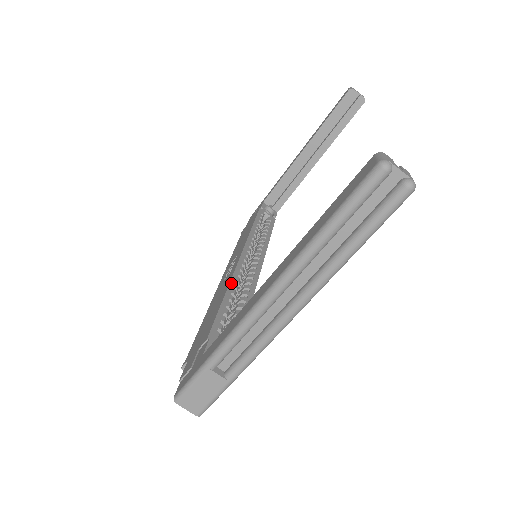
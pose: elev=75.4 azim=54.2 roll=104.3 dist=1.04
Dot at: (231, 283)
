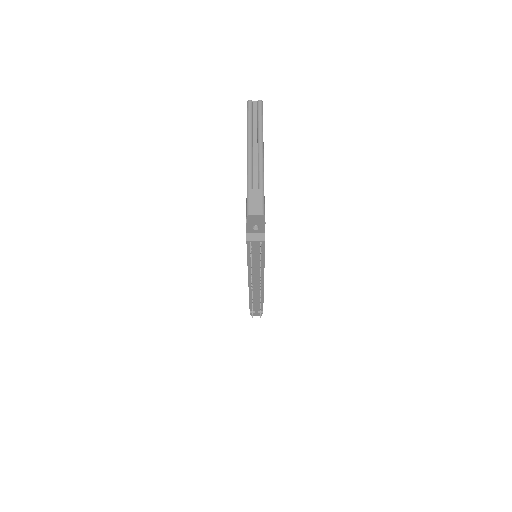
Dot at: occluded
